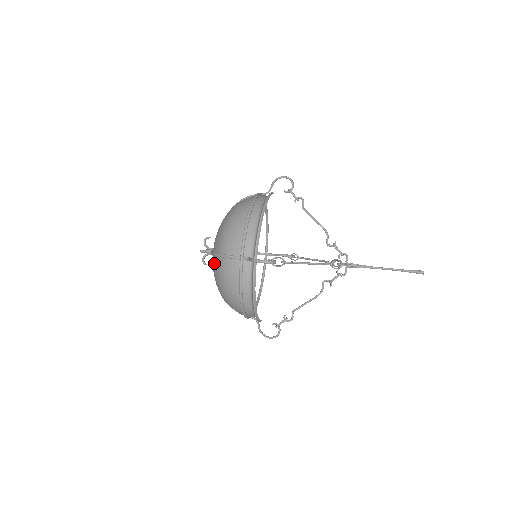
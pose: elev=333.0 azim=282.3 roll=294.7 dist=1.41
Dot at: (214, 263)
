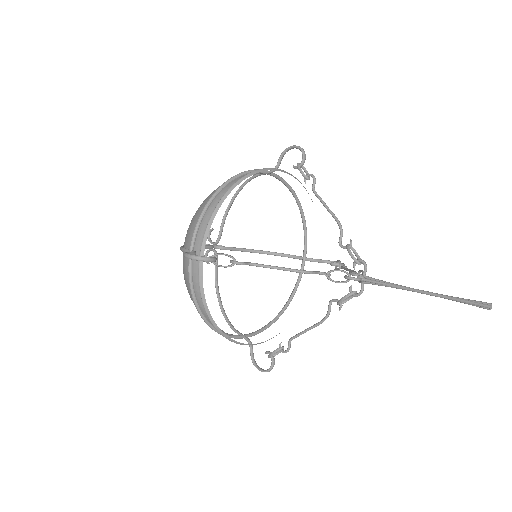
Dot at: occluded
